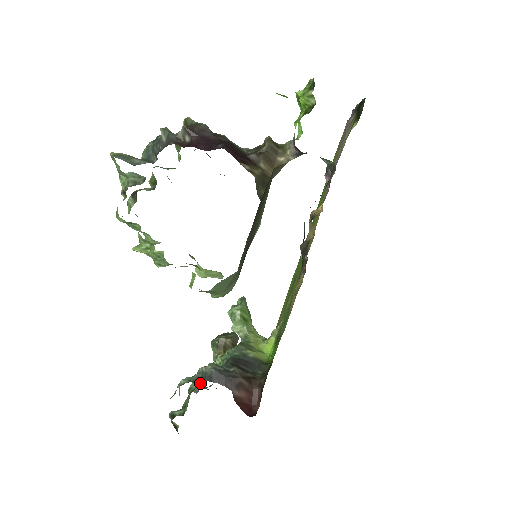
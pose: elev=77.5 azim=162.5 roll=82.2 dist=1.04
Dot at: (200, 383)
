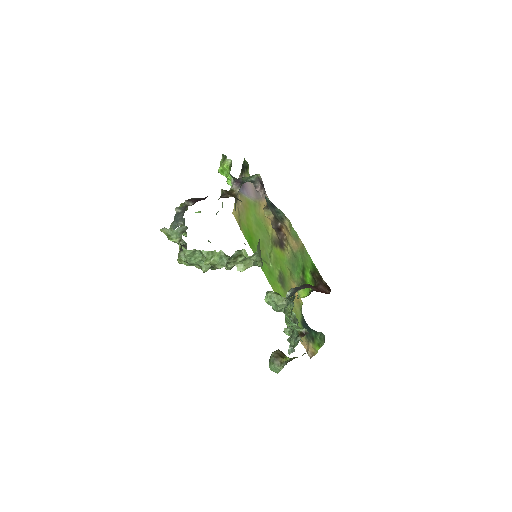
Dot at: occluded
